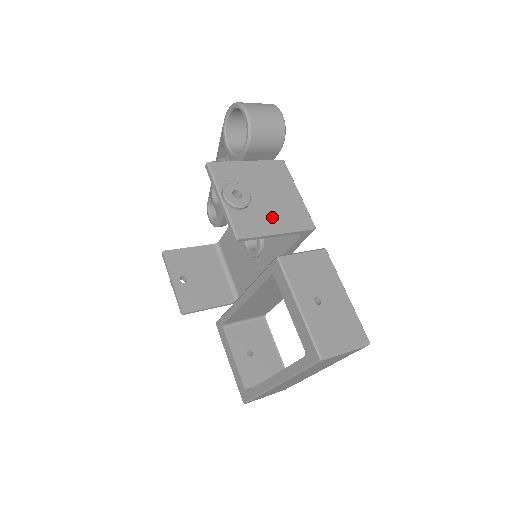
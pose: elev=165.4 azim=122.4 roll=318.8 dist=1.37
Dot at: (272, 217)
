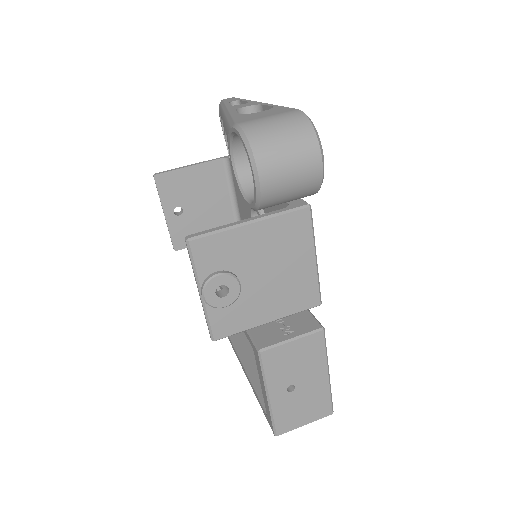
Dot at: (265, 305)
